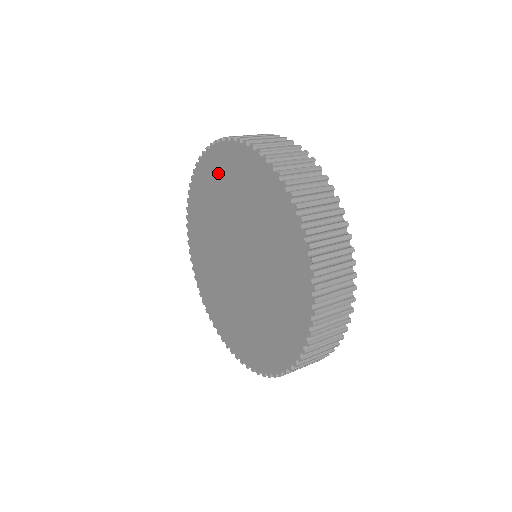
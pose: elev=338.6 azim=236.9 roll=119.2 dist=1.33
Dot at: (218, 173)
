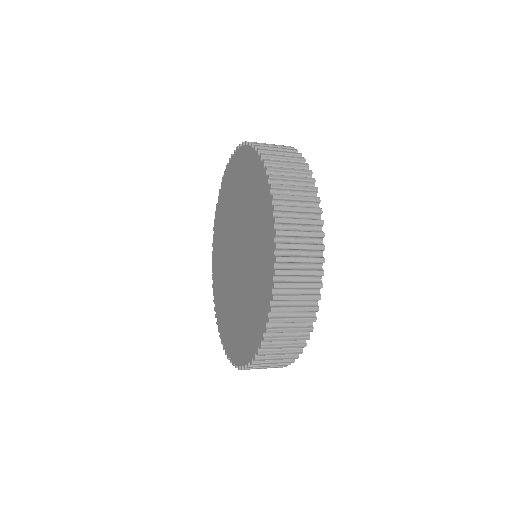
Dot at: (248, 174)
